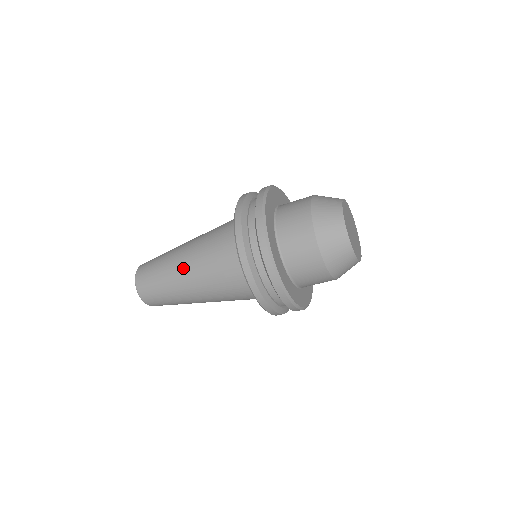
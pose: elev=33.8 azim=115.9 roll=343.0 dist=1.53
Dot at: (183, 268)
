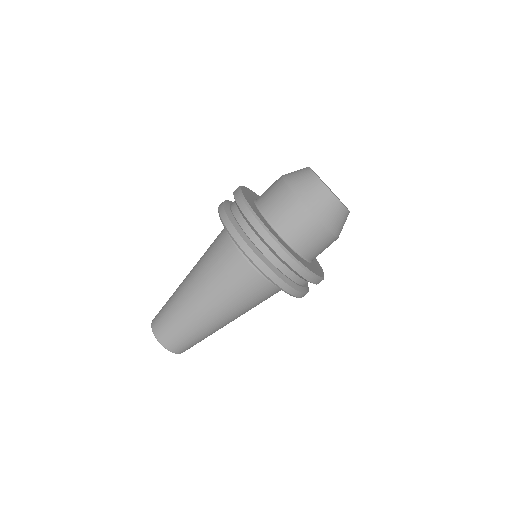
Dot at: occluded
